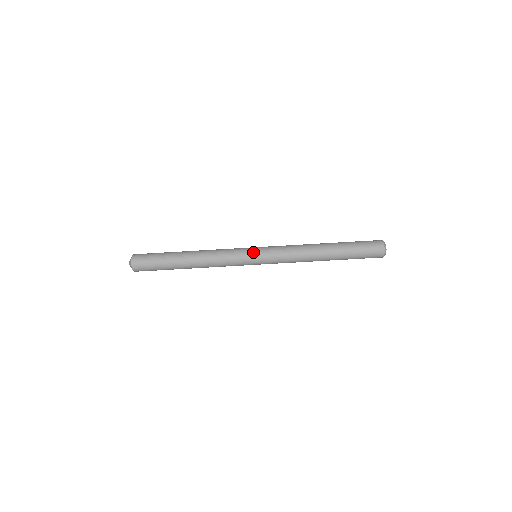
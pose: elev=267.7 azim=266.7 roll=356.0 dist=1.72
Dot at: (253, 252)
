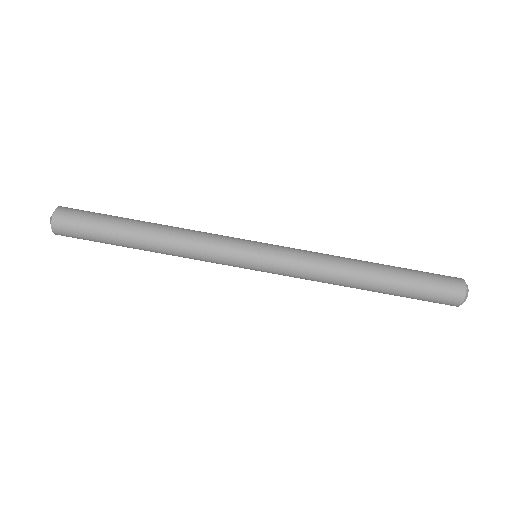
Dot at: (252, 255)
